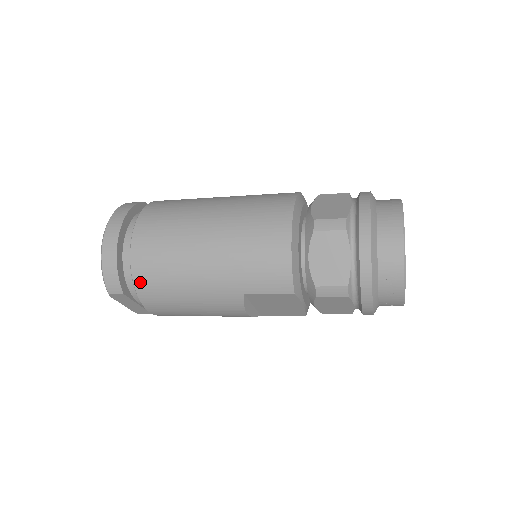
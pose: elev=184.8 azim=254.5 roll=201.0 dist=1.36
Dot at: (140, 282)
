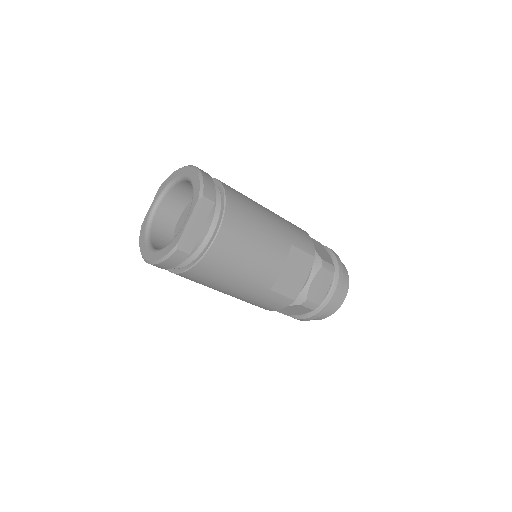
Dot at: (231, 201)
